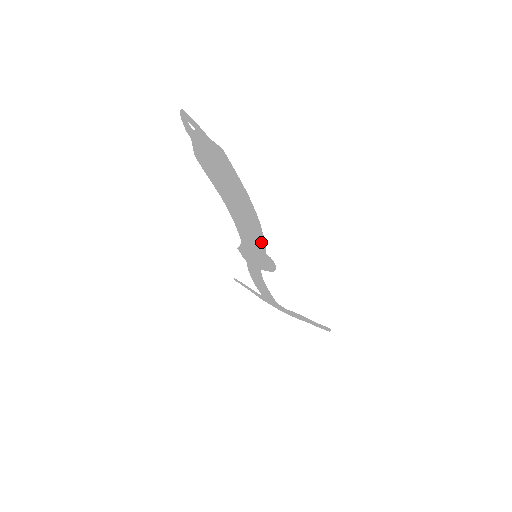
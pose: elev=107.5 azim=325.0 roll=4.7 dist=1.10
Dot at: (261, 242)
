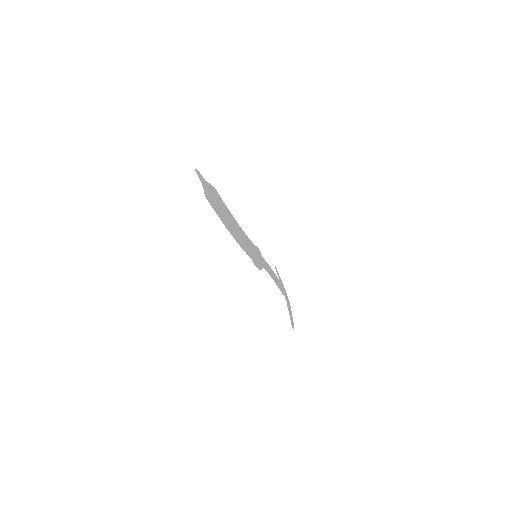
Dot at: (245, 249)
